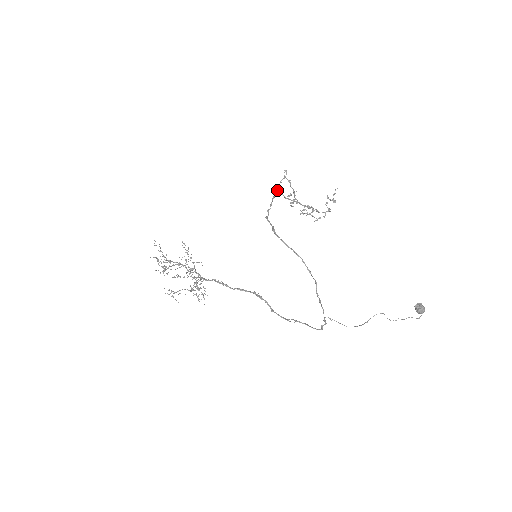
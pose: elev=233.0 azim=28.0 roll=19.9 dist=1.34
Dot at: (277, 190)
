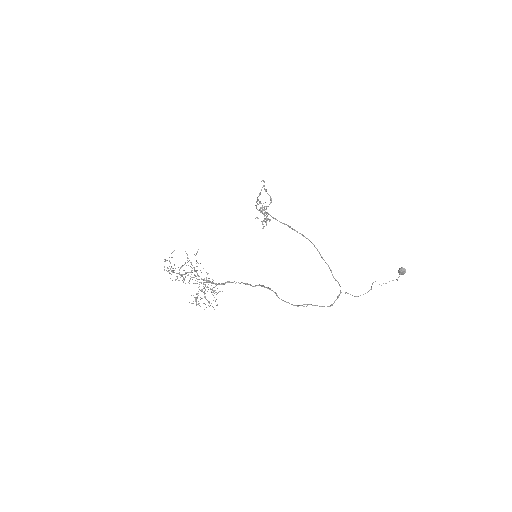
Dot at: (257, 198)
